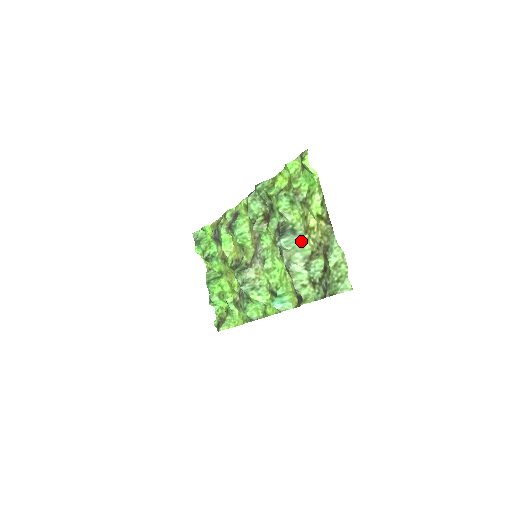
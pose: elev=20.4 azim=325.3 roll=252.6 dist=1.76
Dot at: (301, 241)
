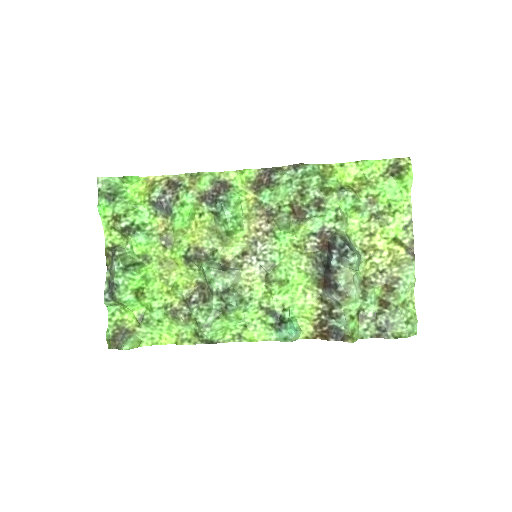
Dot at: (361, 261)
